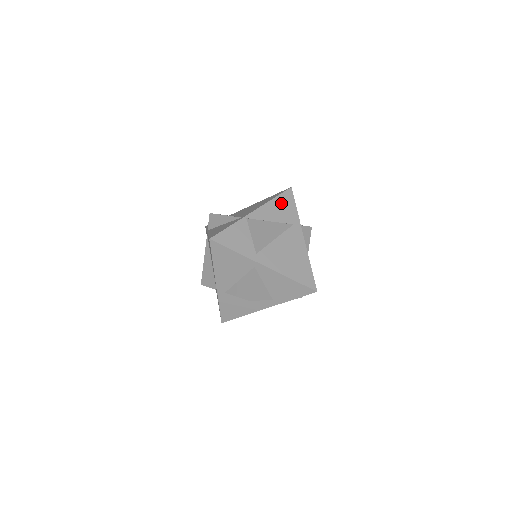
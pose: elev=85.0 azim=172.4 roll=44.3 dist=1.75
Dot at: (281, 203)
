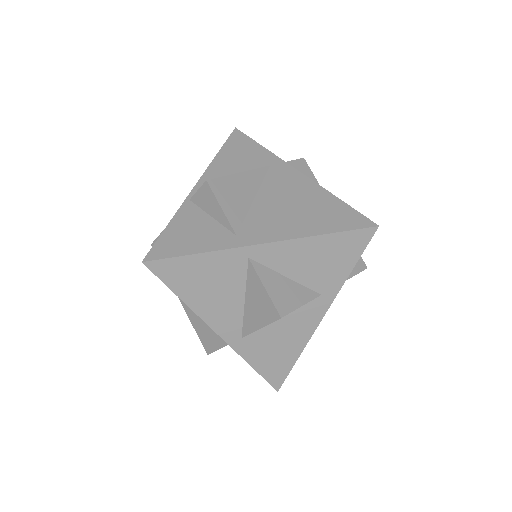
Dot at: (233, 152)
